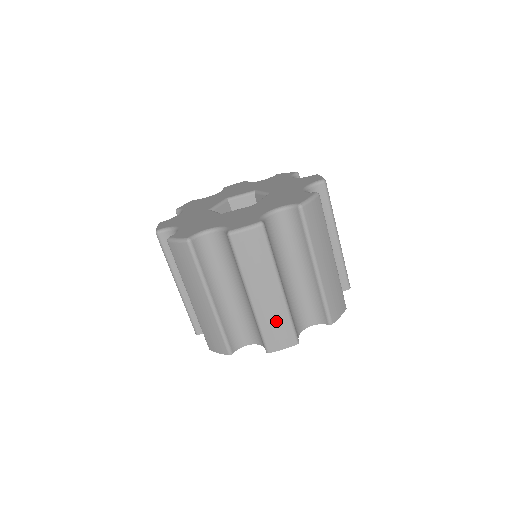
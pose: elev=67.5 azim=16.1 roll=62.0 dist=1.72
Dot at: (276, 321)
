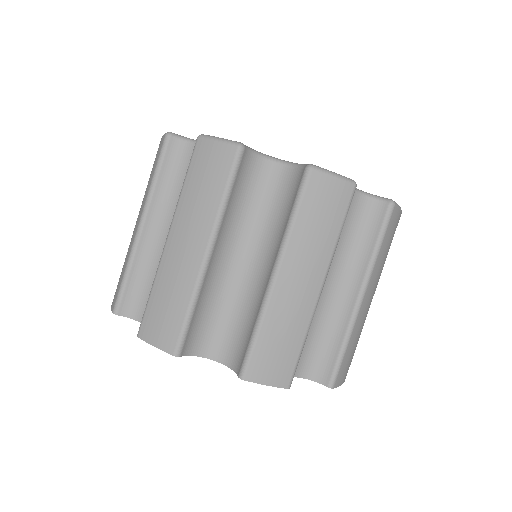
Dot at: (172, 296)
